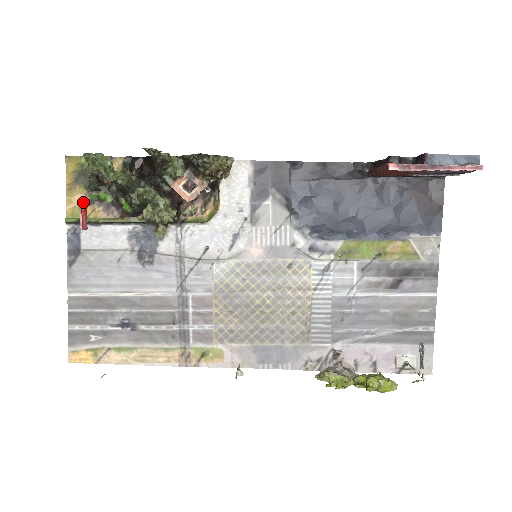
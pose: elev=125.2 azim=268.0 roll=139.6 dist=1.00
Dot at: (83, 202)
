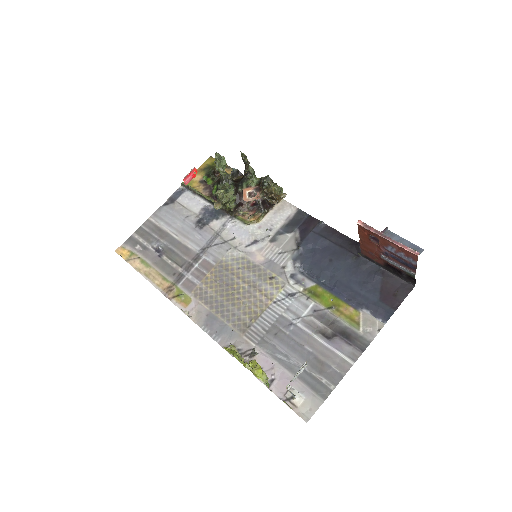
Dot at: (196, 171)
